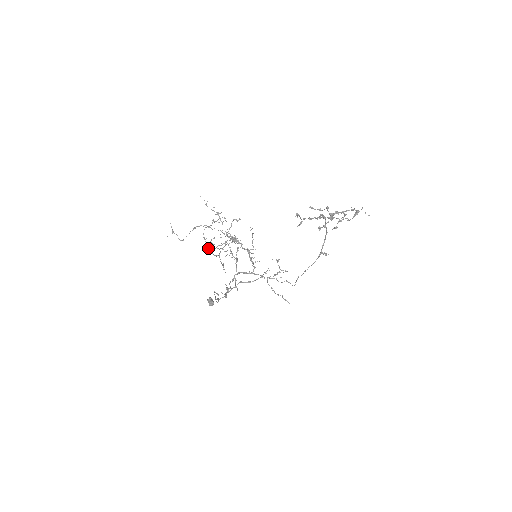
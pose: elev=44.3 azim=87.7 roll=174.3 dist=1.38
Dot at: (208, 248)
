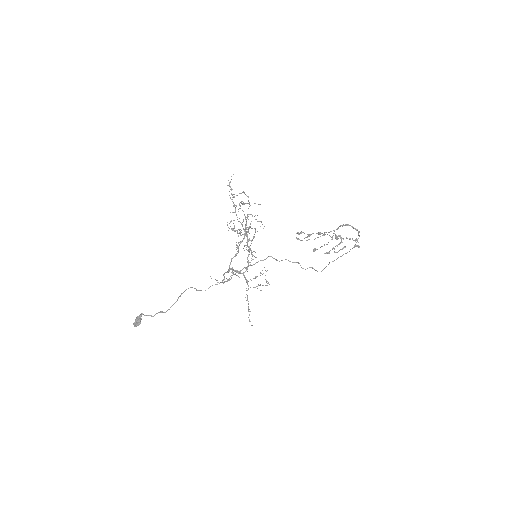
Dot at: (245, 217)
